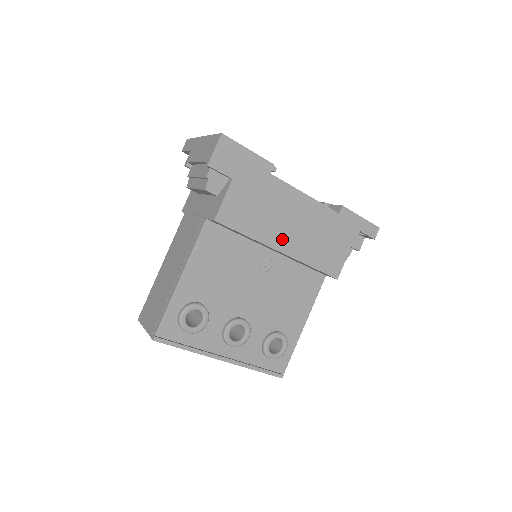
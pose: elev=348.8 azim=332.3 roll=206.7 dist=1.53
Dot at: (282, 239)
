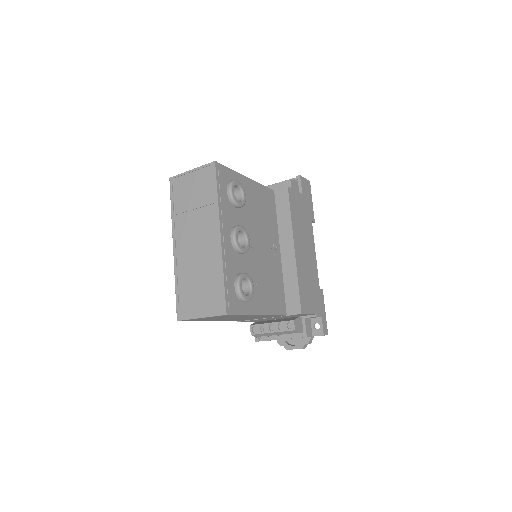
Dot at: (298, 245)
